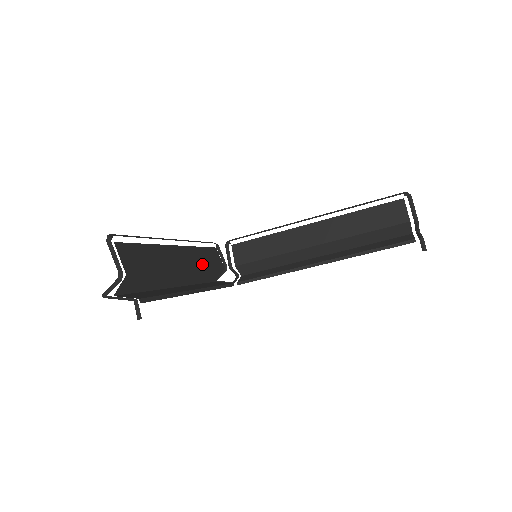
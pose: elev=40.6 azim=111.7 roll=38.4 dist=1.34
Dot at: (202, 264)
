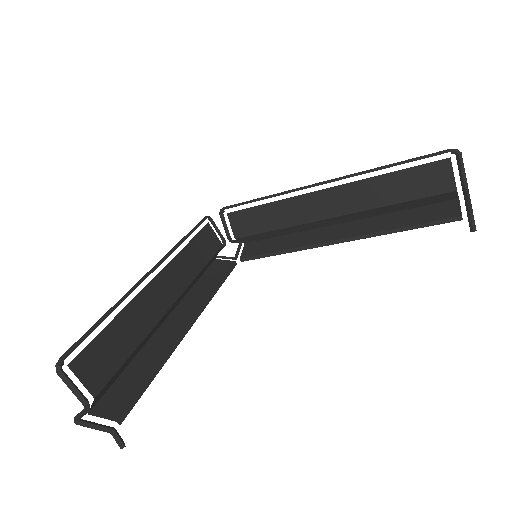
Dot at: (192, 270)
